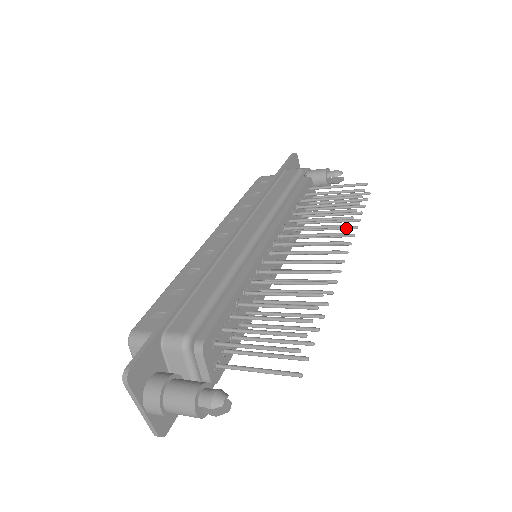
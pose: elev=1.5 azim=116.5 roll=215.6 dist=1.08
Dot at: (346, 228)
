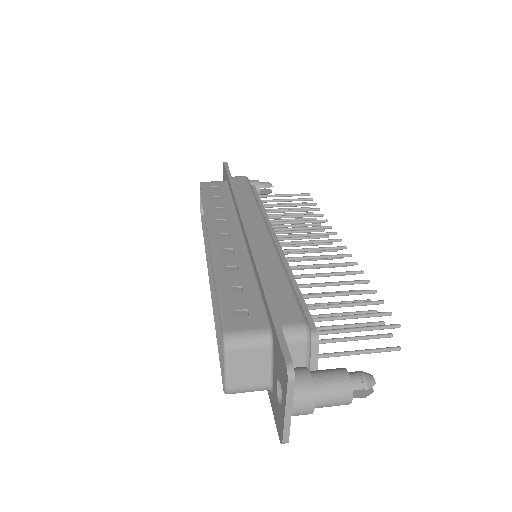
Dot at: (315, 231)
